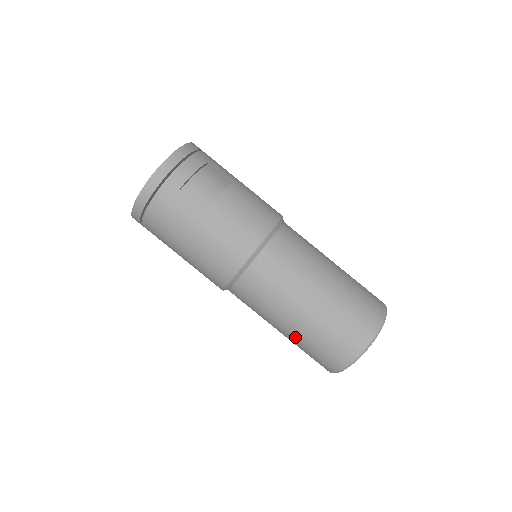
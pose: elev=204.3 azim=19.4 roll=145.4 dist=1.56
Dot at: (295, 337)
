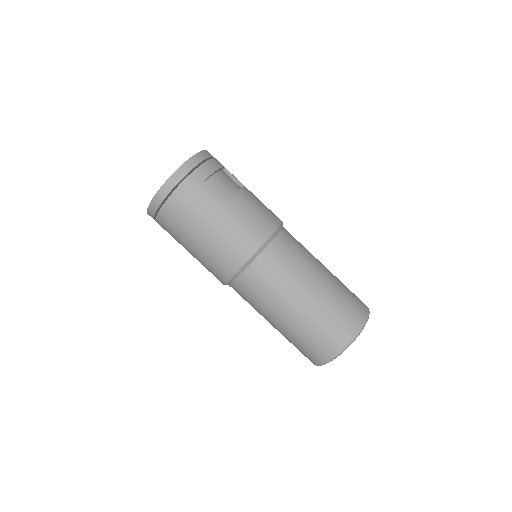
Dot at: (294, 325)
